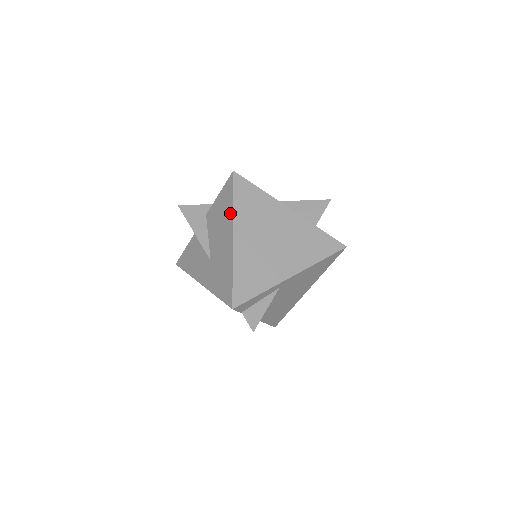
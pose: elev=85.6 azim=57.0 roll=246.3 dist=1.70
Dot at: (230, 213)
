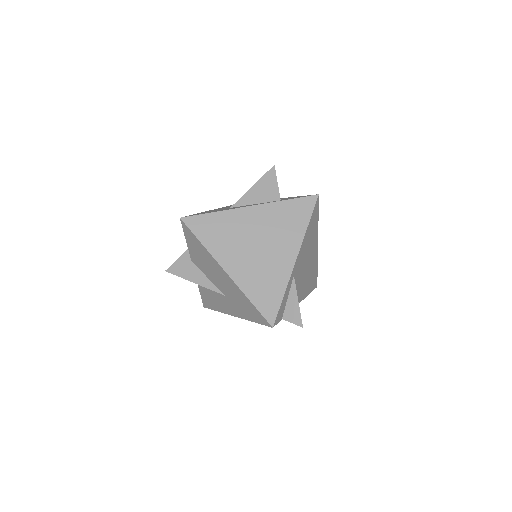
Dot at: (207, 254)
